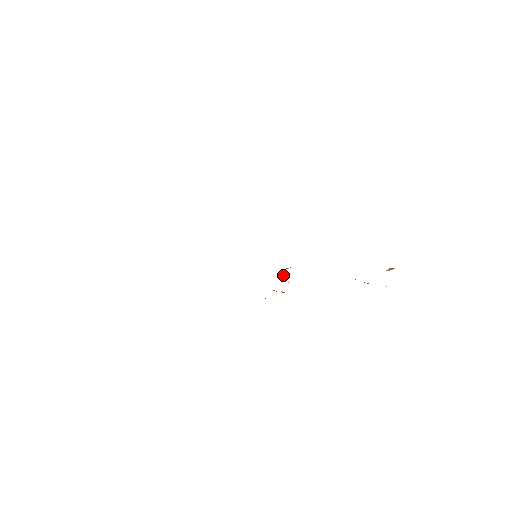
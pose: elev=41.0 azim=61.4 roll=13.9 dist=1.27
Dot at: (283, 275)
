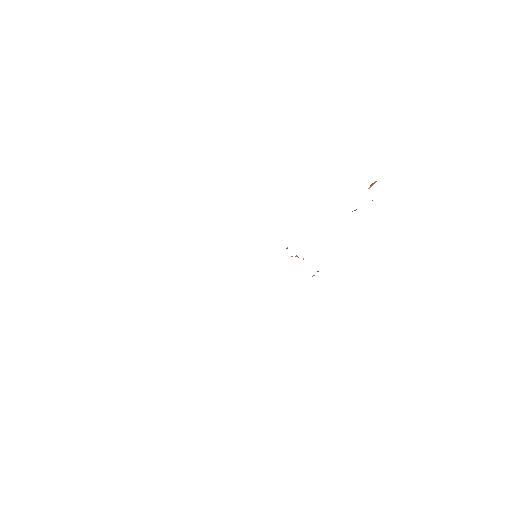
Dot at: occluded
